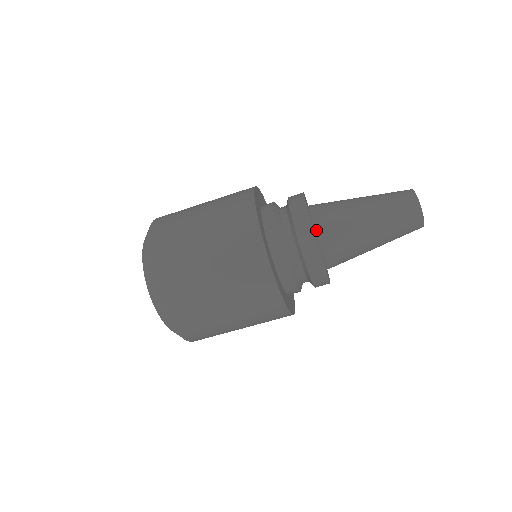
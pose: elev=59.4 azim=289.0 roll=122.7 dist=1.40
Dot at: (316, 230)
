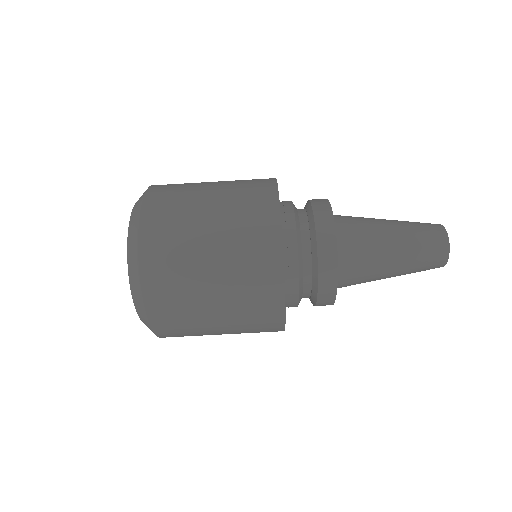
Dot at: (337, 250)
